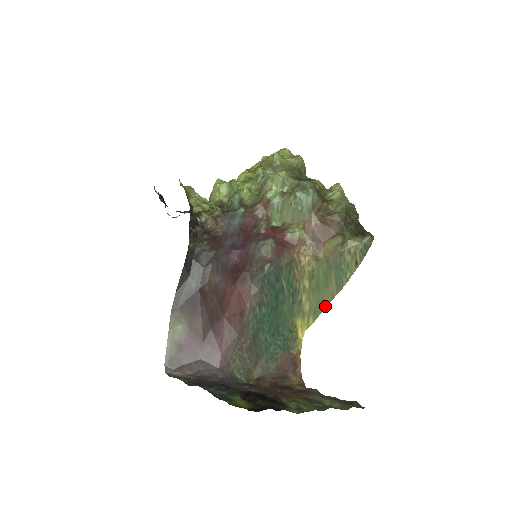
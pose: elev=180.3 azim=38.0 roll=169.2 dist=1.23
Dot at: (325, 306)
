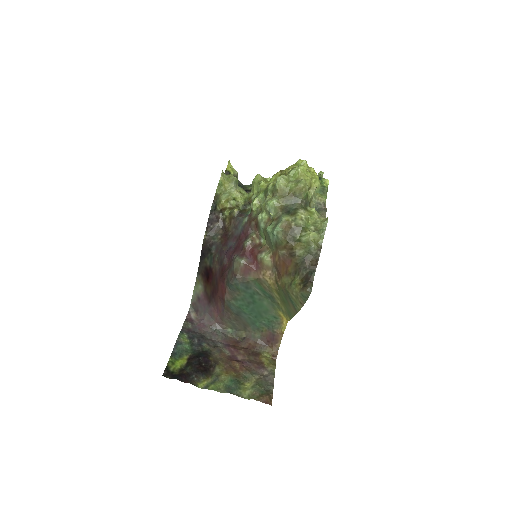
Dot at: (293, 315)
